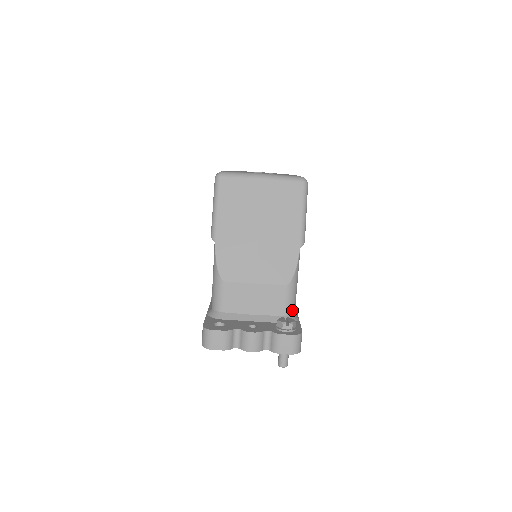
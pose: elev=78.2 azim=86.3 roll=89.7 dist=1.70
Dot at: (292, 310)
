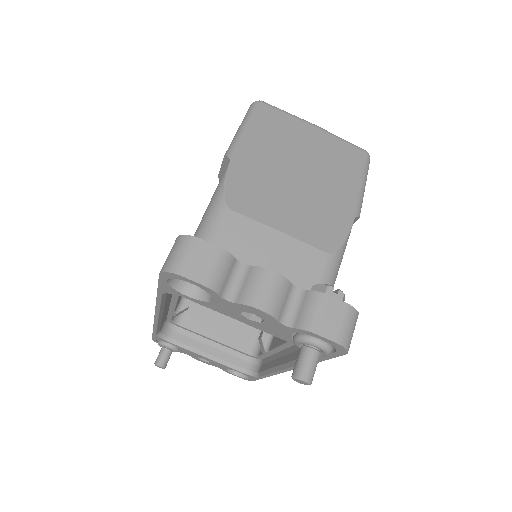
Dot at: occluded
